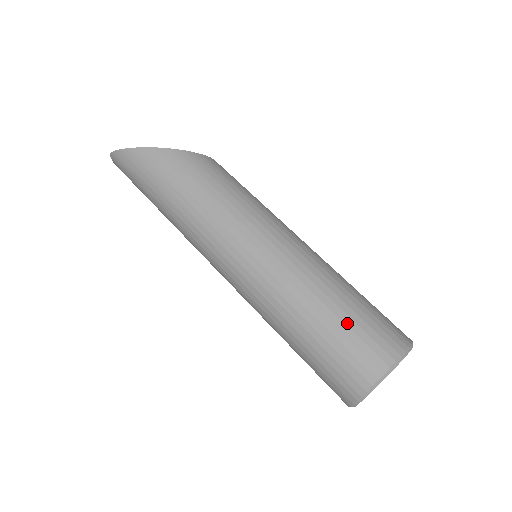
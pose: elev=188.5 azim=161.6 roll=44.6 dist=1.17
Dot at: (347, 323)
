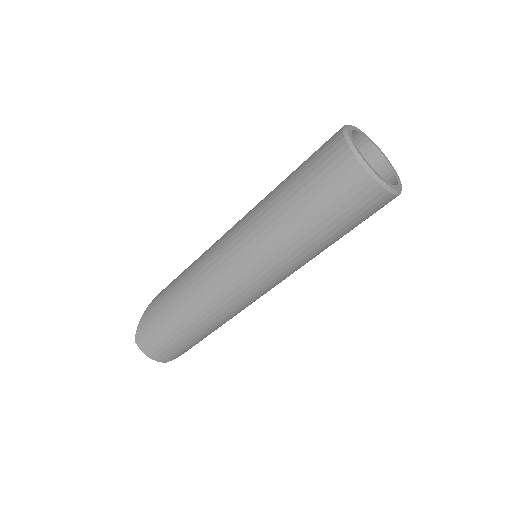
Dot at: occluded
